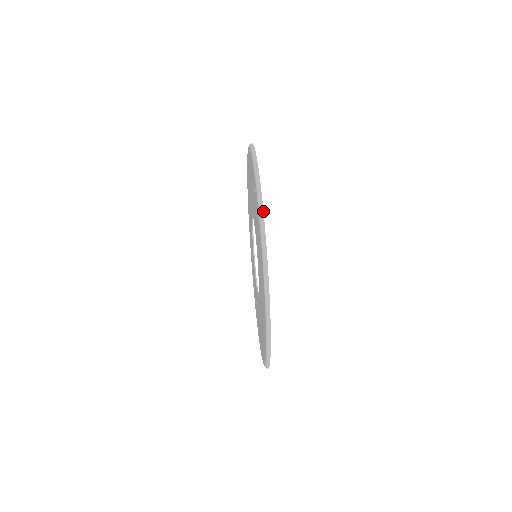
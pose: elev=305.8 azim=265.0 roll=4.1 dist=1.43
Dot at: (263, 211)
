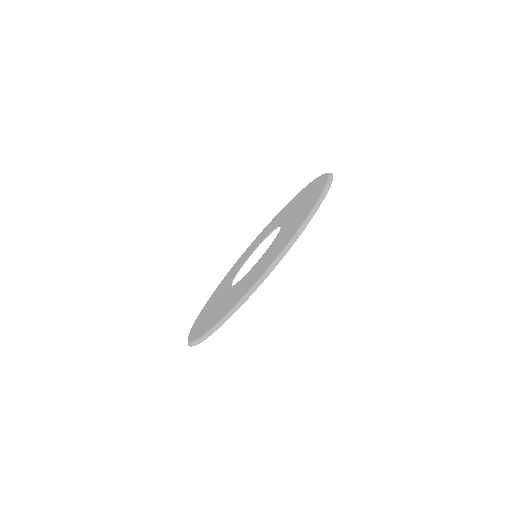
Dot at: occluded
